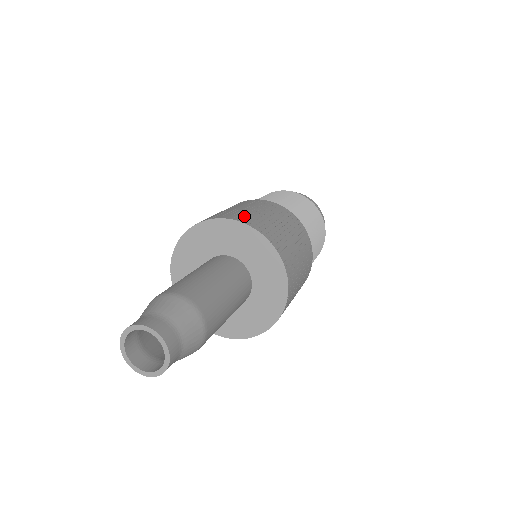
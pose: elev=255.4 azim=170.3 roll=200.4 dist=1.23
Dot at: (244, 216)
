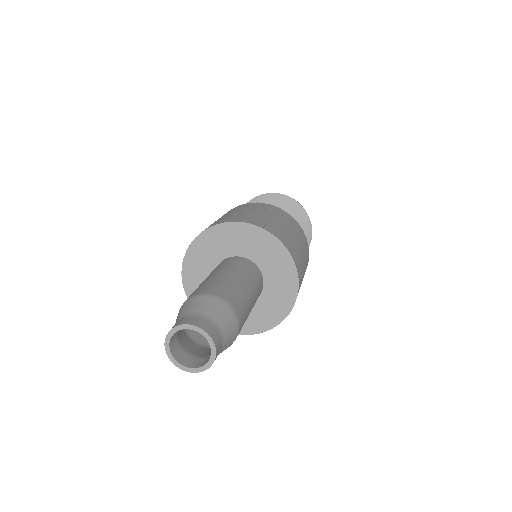
Dot at: (292, 247)
